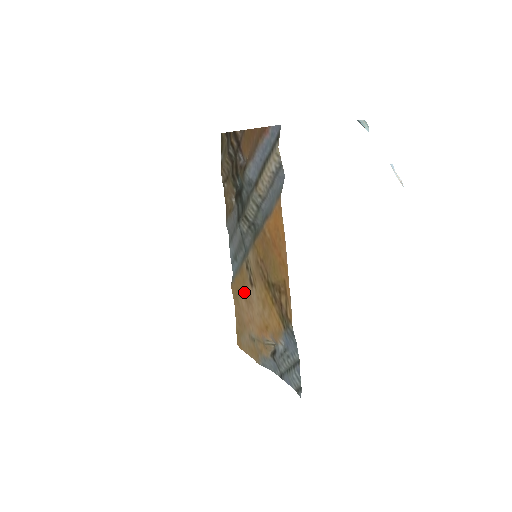
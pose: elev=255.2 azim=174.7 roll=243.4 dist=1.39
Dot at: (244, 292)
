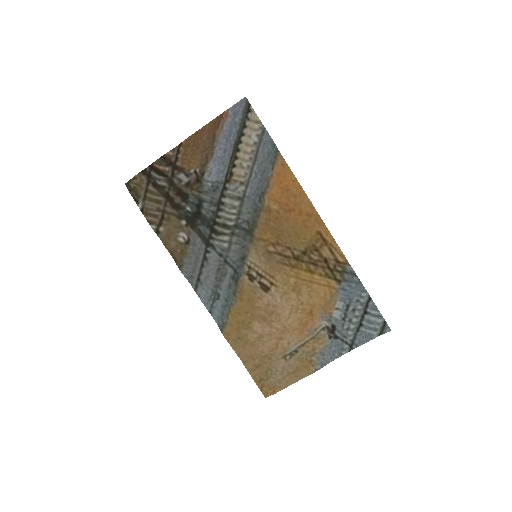
Dot at: (256, 313)
